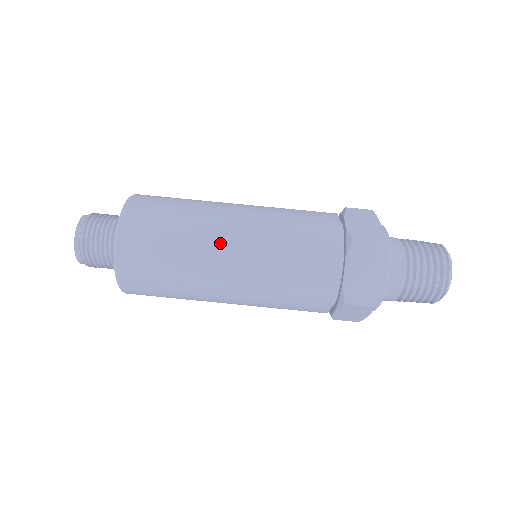
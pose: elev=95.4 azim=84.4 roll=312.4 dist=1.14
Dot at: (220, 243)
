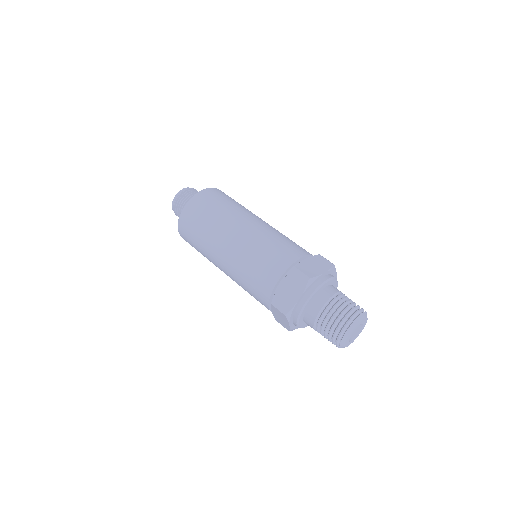
Dot at: (229, 231)
